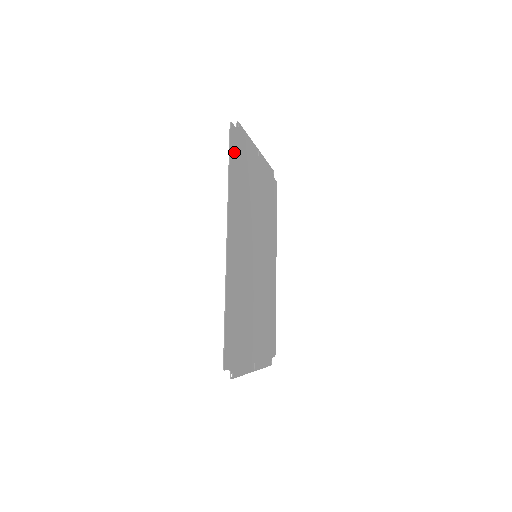
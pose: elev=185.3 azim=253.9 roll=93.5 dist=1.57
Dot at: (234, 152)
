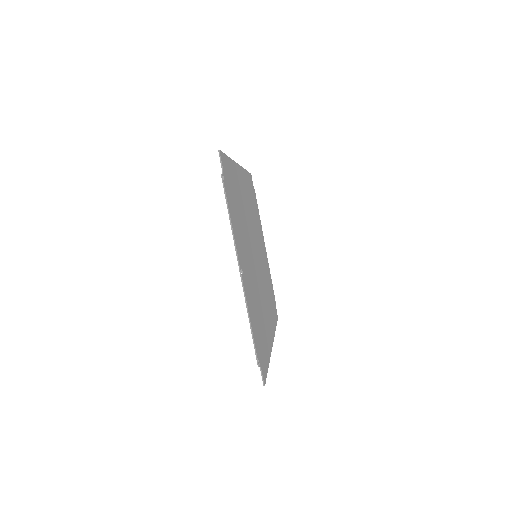
Dot at: (251, 183)
